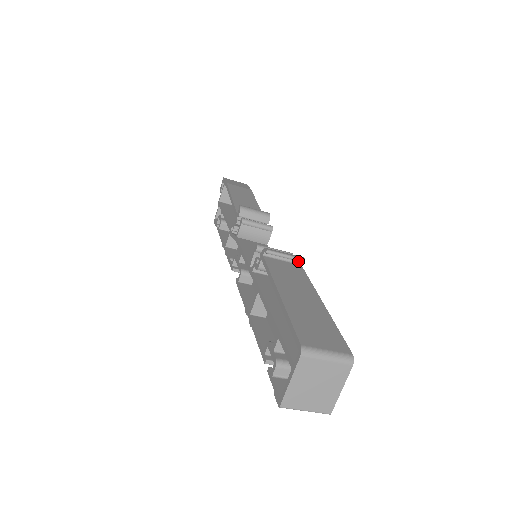
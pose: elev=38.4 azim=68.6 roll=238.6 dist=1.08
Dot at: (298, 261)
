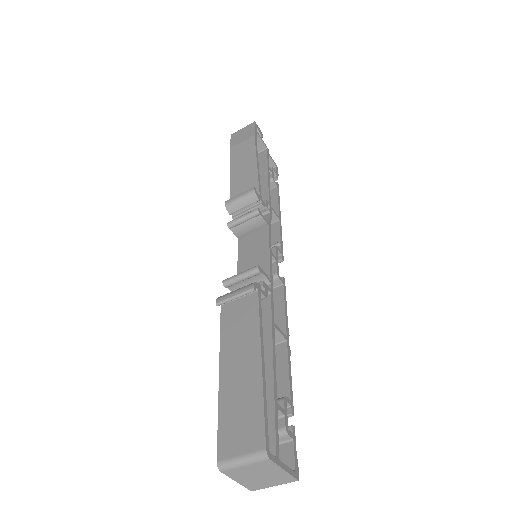
Dot at: (252, 289)
